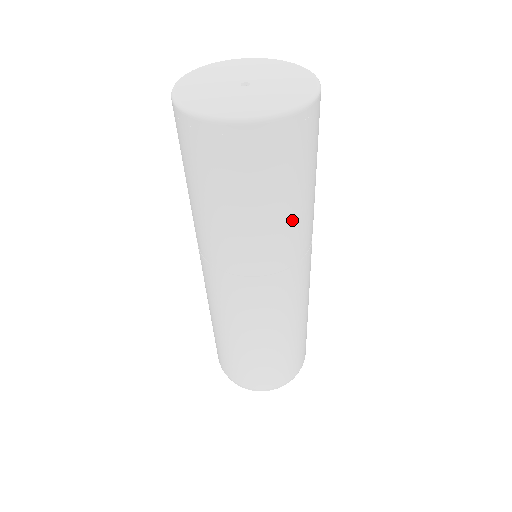
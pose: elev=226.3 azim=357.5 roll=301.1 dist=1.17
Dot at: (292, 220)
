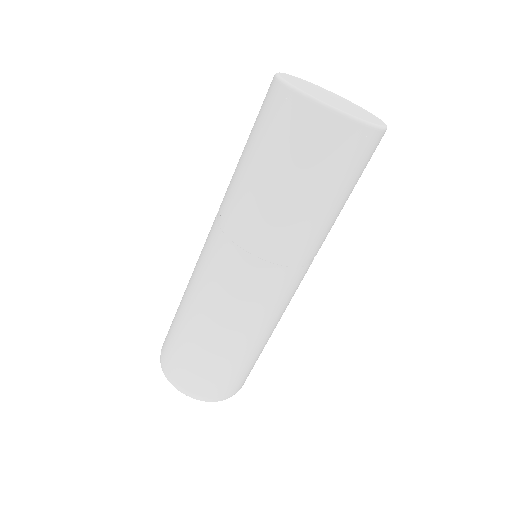
Dot at: occluded
